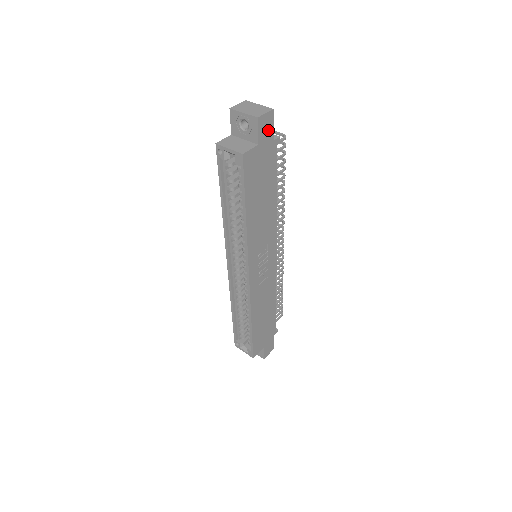
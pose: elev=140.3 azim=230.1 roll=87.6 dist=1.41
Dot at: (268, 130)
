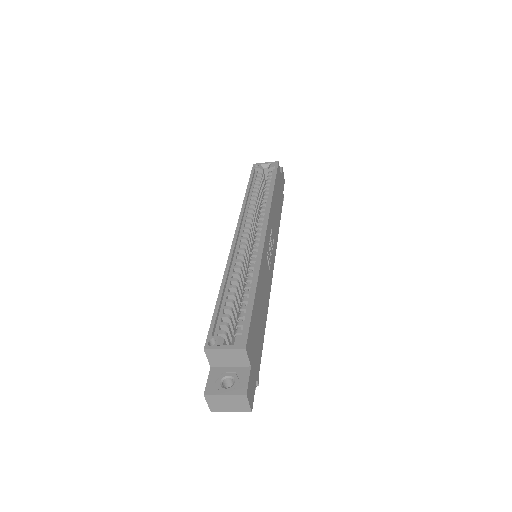
Dot at: (283, 183)
